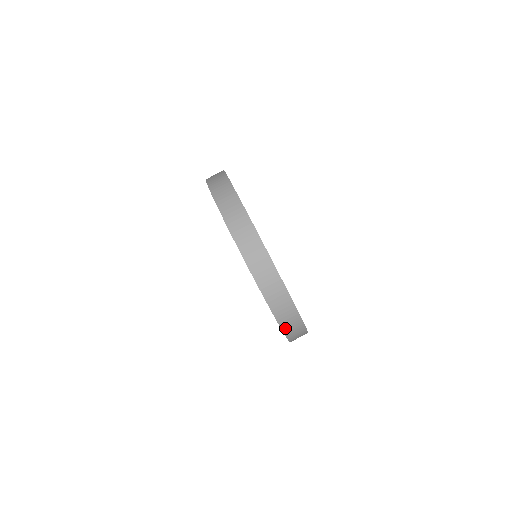
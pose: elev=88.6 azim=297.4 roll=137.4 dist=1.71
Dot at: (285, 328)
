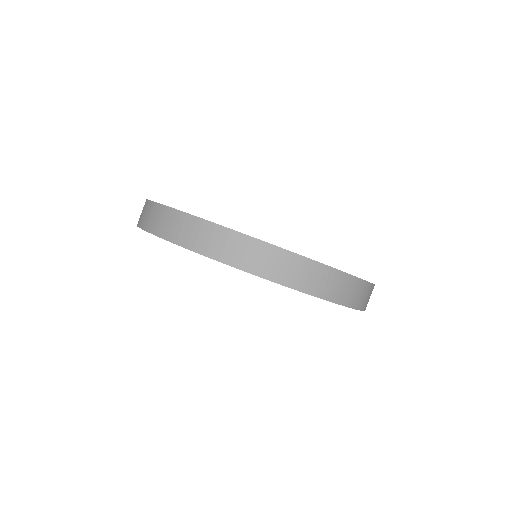
Dot at: (328, 296)
